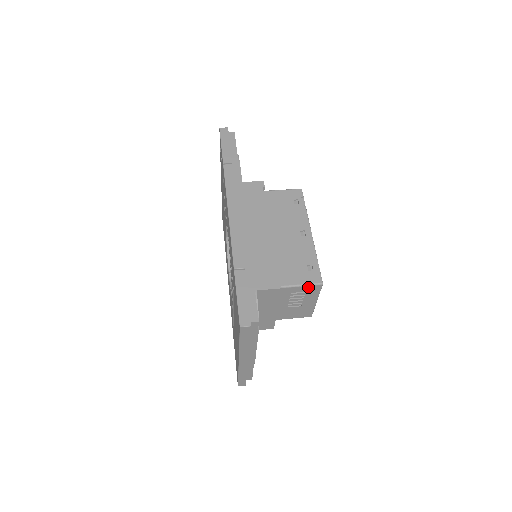
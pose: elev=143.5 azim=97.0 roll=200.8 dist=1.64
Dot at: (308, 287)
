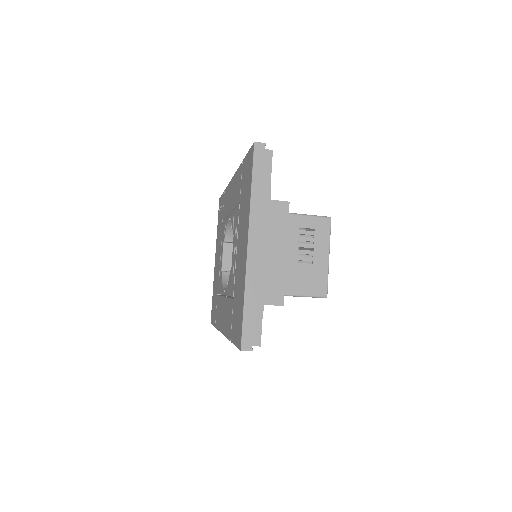
Dot at: (316, 220)
